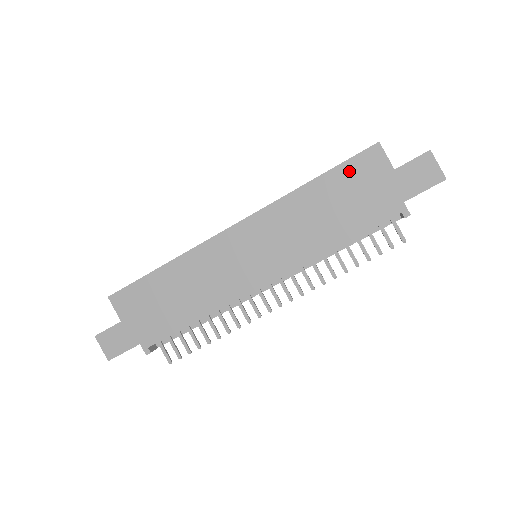
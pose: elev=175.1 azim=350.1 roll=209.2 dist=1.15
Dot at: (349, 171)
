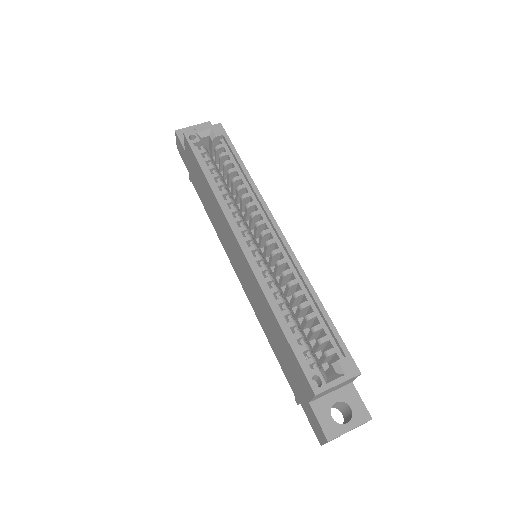
Dot at: (294, 360)
